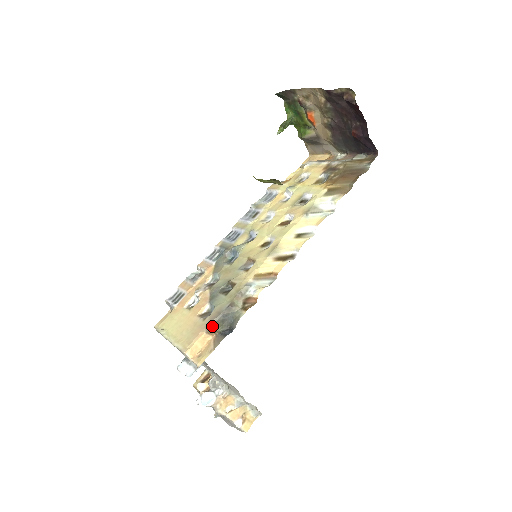
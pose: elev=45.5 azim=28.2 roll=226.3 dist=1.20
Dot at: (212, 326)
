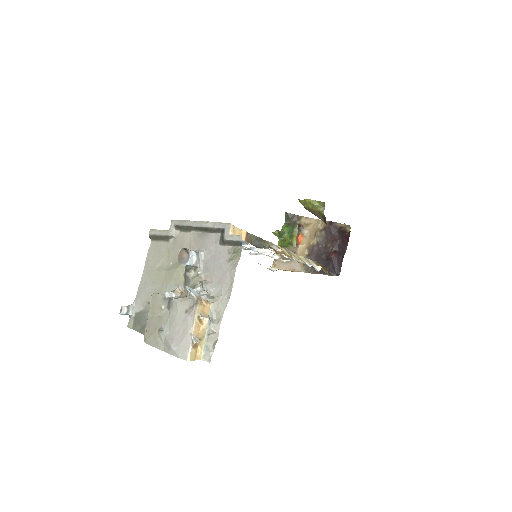
Dot at: (248, 235)
